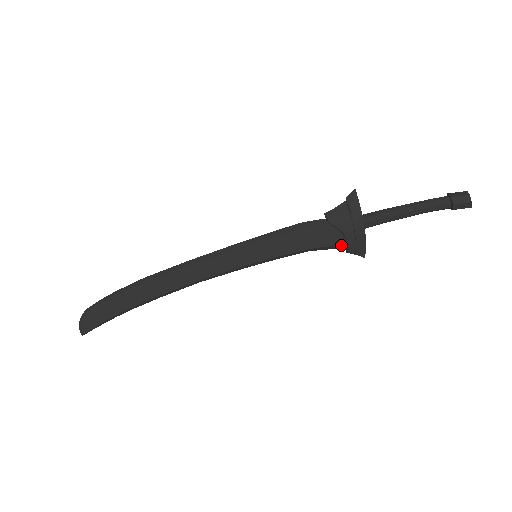
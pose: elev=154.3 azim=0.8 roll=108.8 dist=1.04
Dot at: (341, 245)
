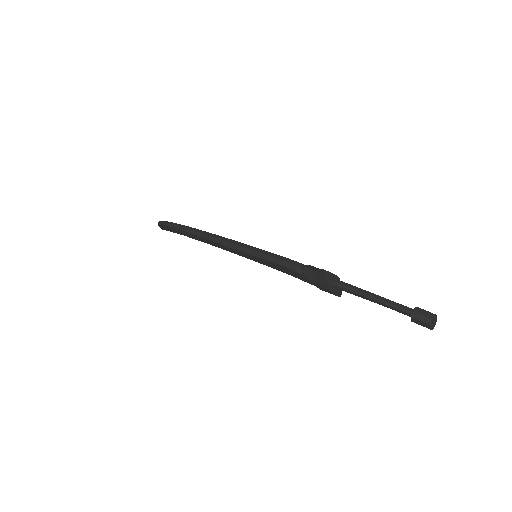
Dot at: occluded
